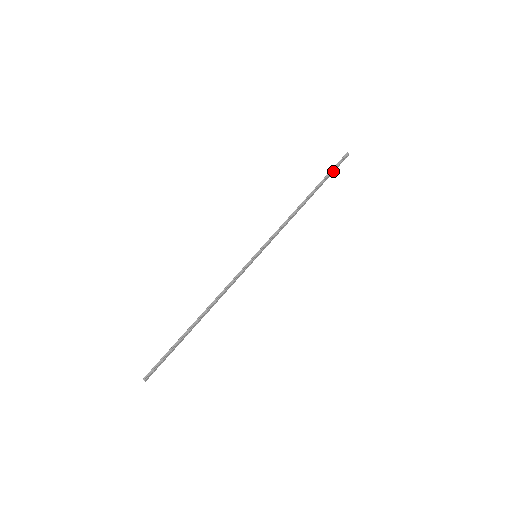
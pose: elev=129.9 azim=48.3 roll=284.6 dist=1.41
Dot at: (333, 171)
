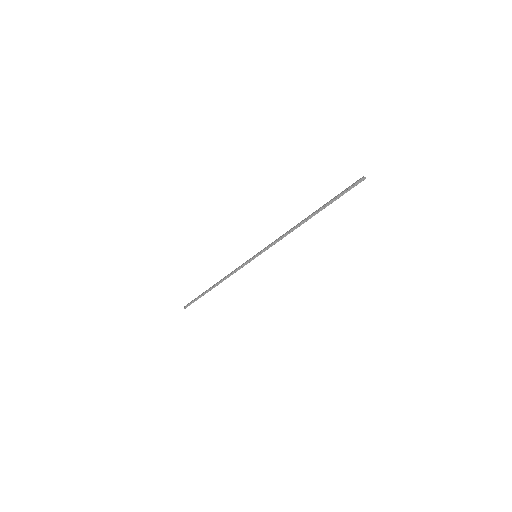
Dot at: occluded
